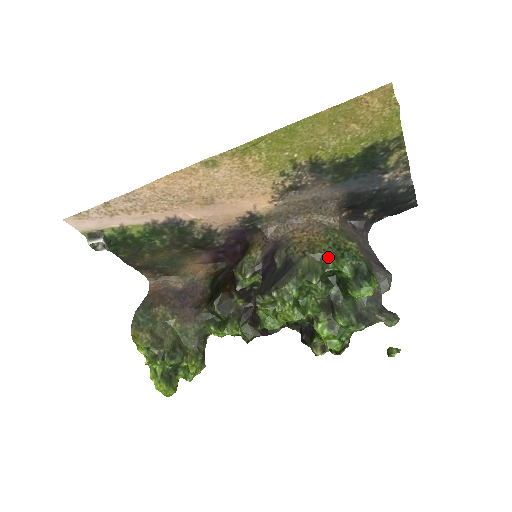
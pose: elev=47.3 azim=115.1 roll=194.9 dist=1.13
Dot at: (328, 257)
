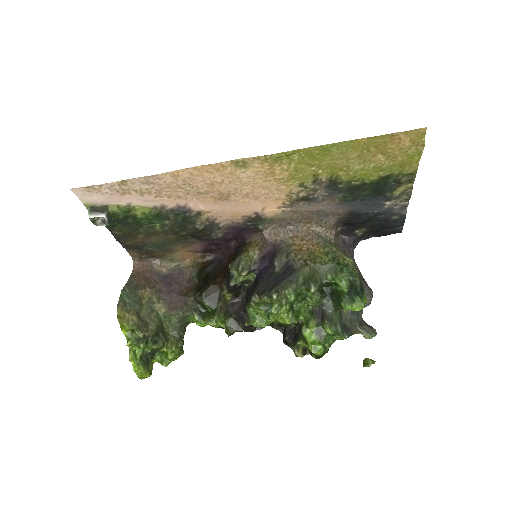
Dot at: (328, 269)
